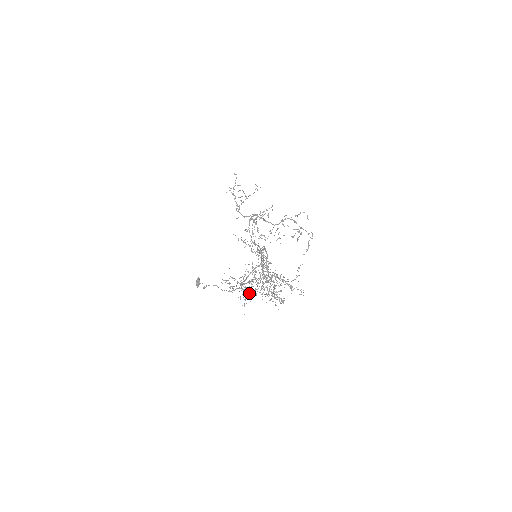
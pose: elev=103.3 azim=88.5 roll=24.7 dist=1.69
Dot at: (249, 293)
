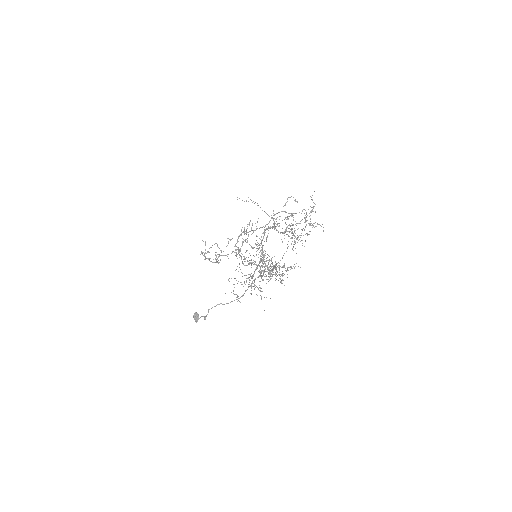
Dot at: occluded
